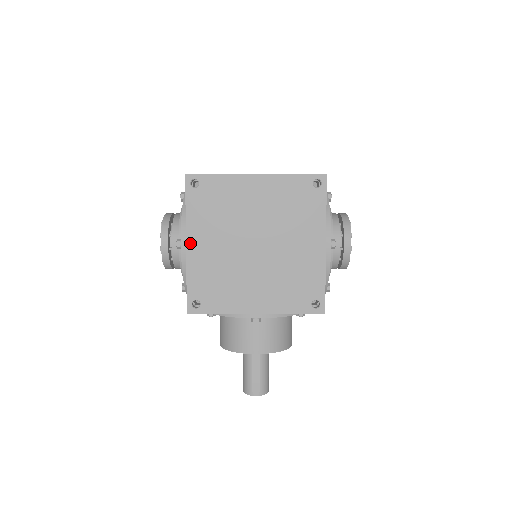
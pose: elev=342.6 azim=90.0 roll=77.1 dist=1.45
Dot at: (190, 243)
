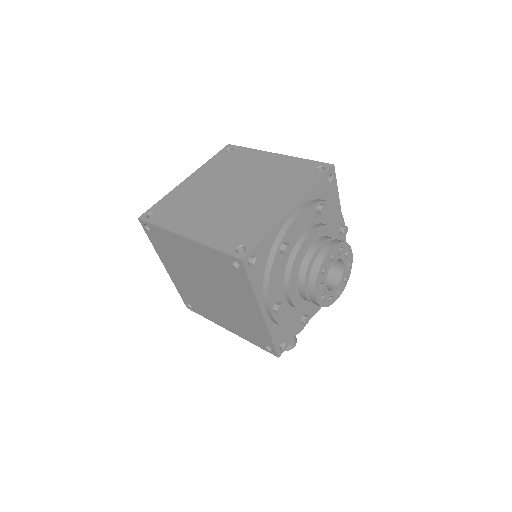
Dot at: (167, 268)
